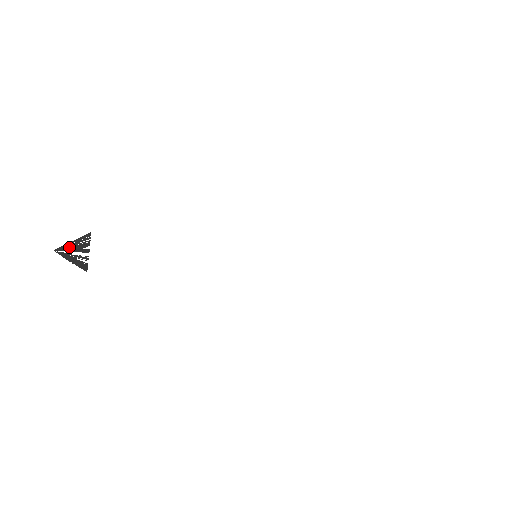
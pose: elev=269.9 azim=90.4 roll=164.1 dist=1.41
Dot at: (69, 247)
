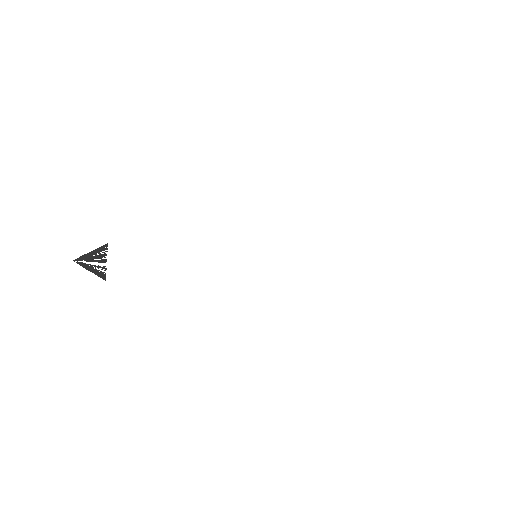
Dot at: (87, 257)
